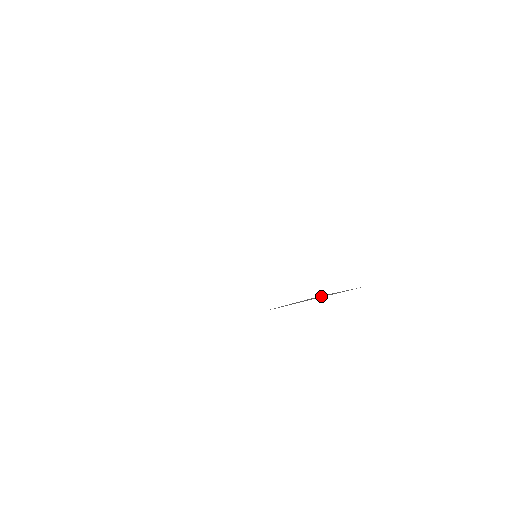
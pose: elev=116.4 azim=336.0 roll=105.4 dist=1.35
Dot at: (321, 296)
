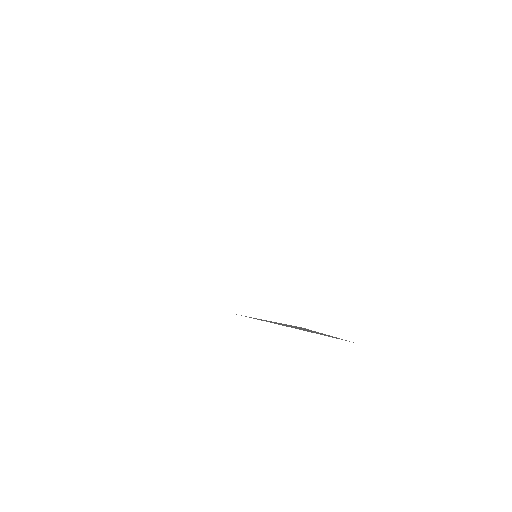
Dot at: (305, 329)
